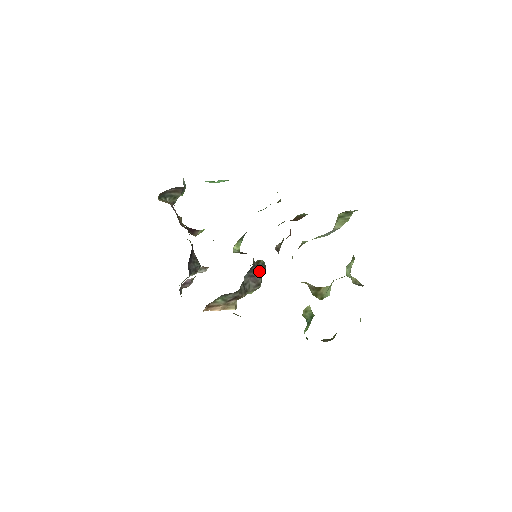
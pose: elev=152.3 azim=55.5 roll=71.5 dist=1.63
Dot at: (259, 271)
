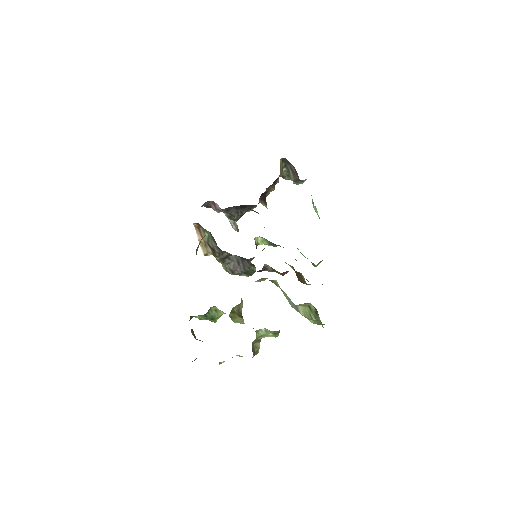
Dot at: (245, 268)
